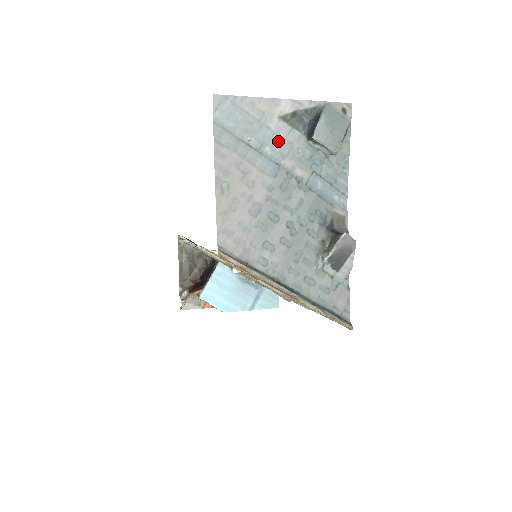
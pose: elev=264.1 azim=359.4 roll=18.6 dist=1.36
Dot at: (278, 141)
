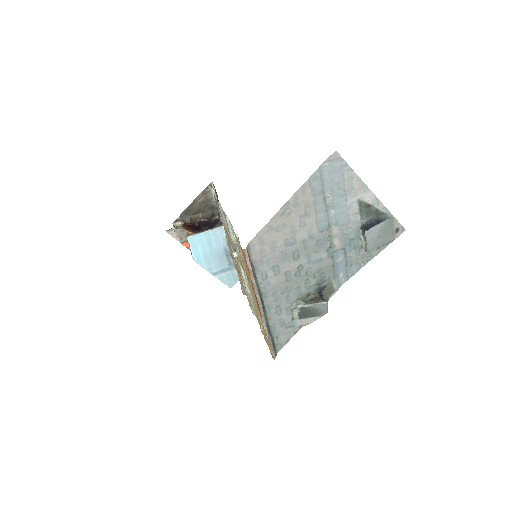
Dot at: (344, 213)
